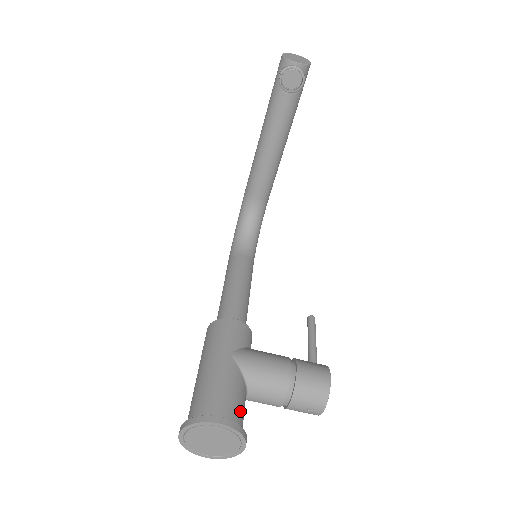
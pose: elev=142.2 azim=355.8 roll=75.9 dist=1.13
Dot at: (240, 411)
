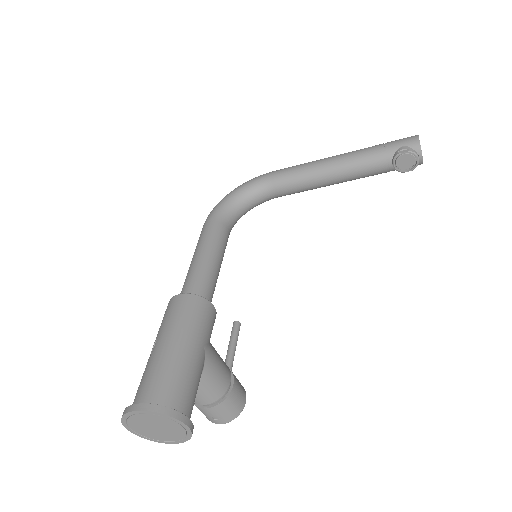
Dot at: occluded
